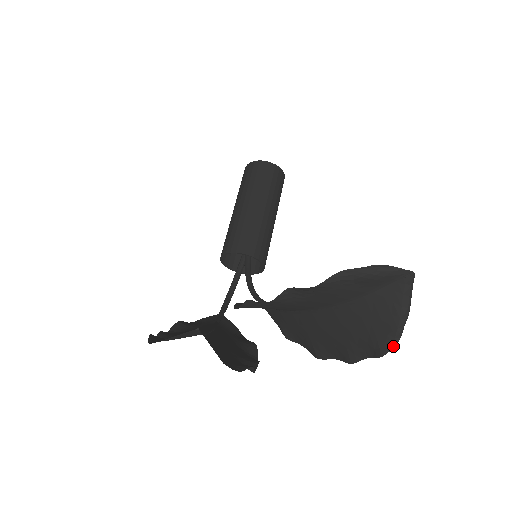
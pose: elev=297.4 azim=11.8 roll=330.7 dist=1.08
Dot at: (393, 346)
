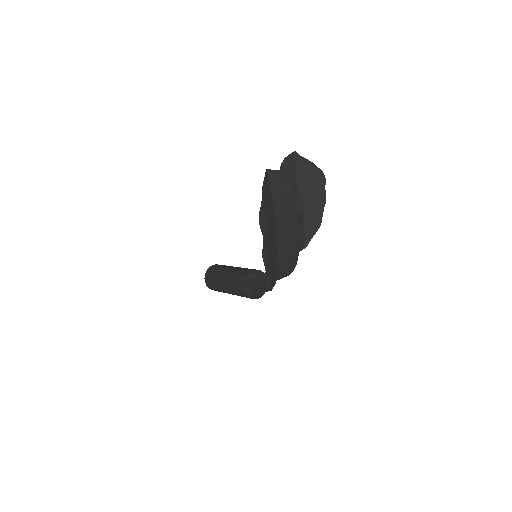
Dot at: (322, 172)
